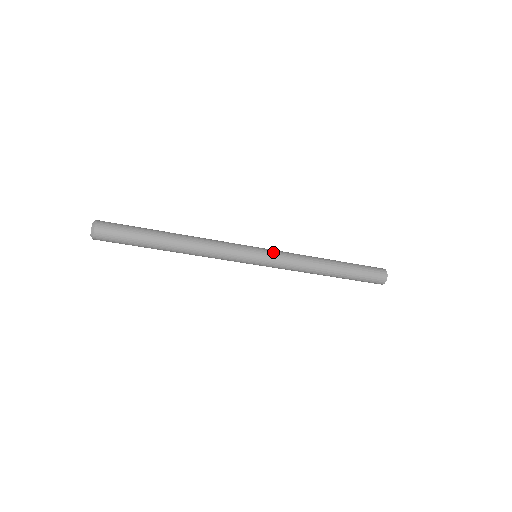
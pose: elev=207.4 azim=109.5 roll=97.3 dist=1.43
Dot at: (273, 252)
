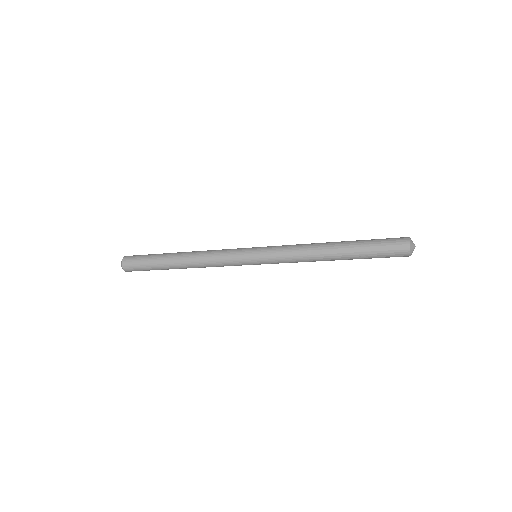
Dot at: (267, 253)
